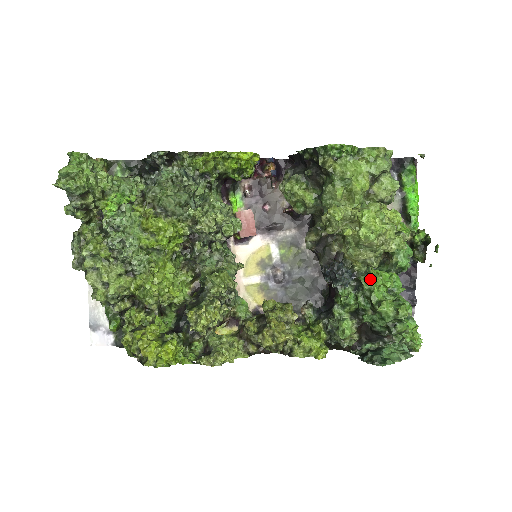
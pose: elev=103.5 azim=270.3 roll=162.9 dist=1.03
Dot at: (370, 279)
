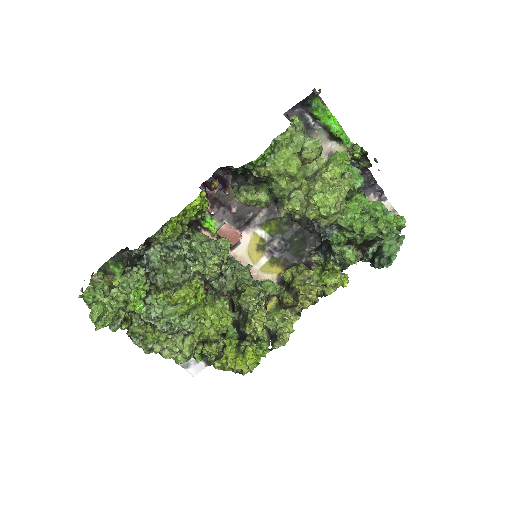
Dot at: occluded
